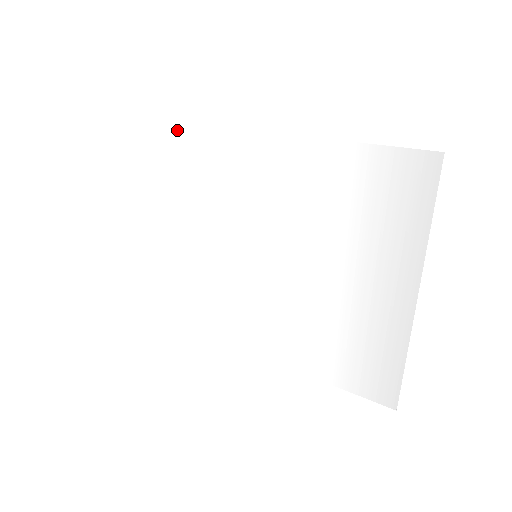
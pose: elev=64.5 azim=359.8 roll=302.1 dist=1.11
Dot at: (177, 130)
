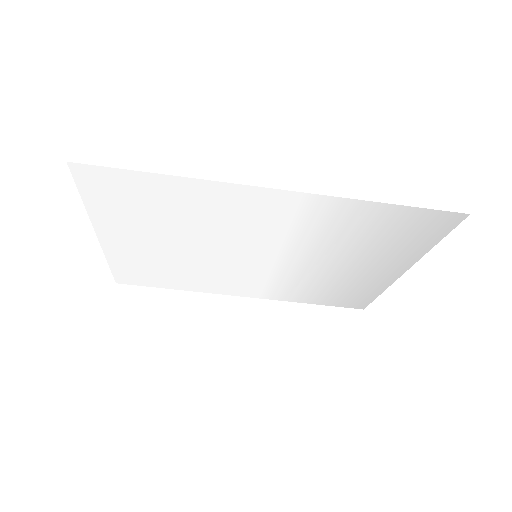
Dot at: (157, 179)
